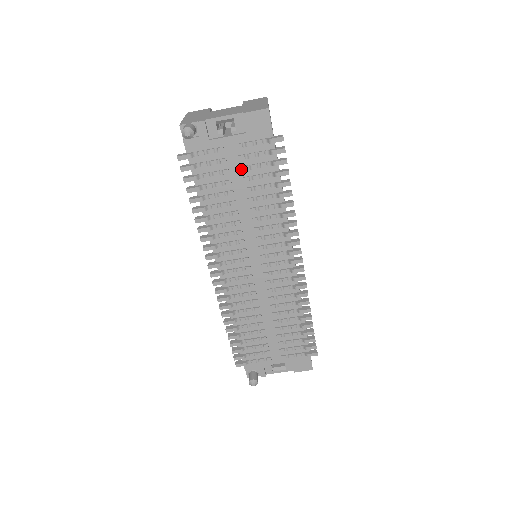
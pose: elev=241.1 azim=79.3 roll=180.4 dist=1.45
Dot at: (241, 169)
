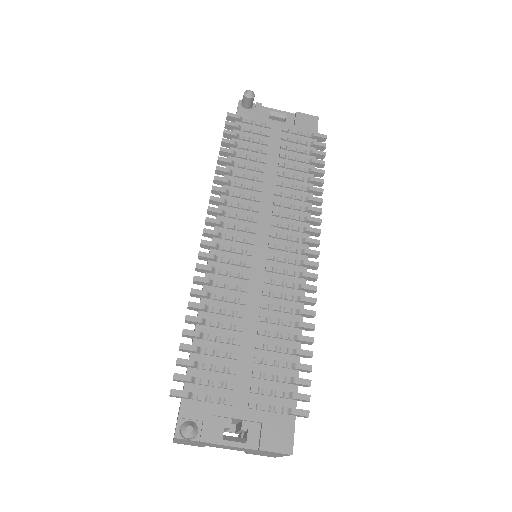
Dot at: (281, 146)
